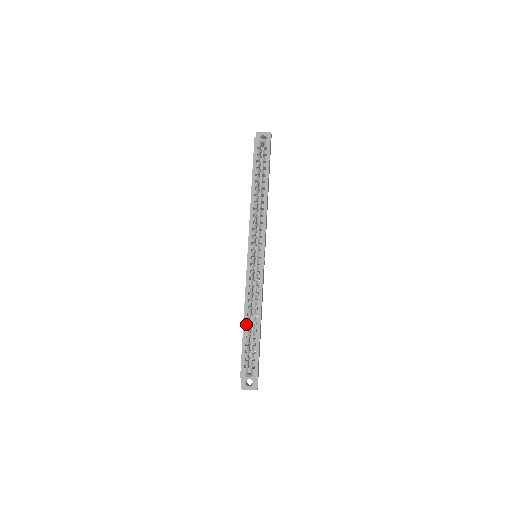
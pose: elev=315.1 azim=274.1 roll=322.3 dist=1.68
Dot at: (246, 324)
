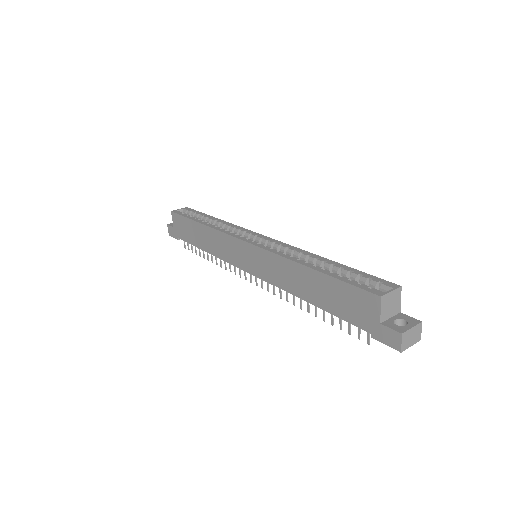
Dot at: (315, 267)
